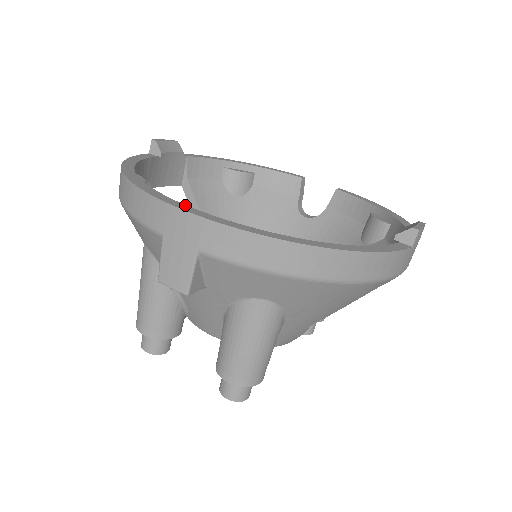
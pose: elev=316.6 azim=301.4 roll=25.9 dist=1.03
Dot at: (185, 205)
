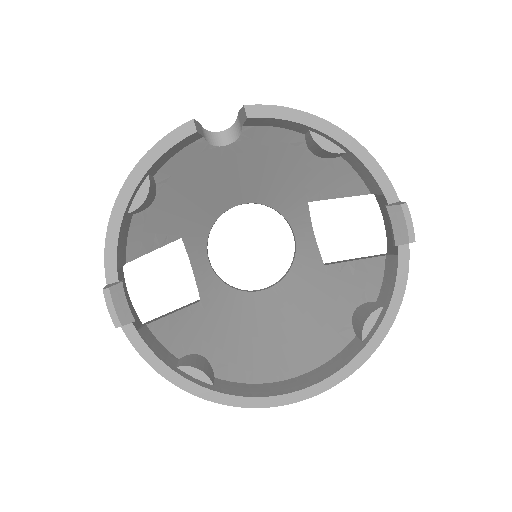
Dot at: (290, 394)
